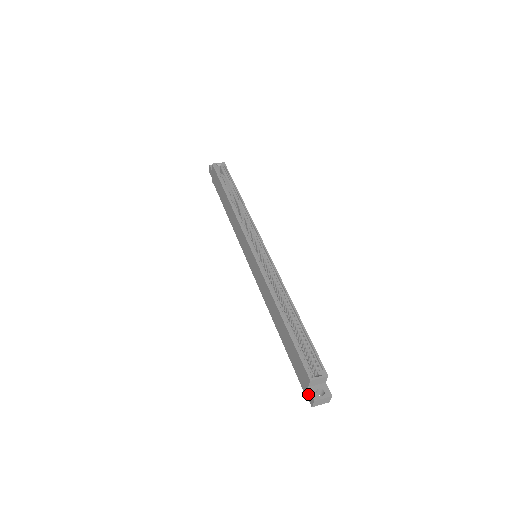
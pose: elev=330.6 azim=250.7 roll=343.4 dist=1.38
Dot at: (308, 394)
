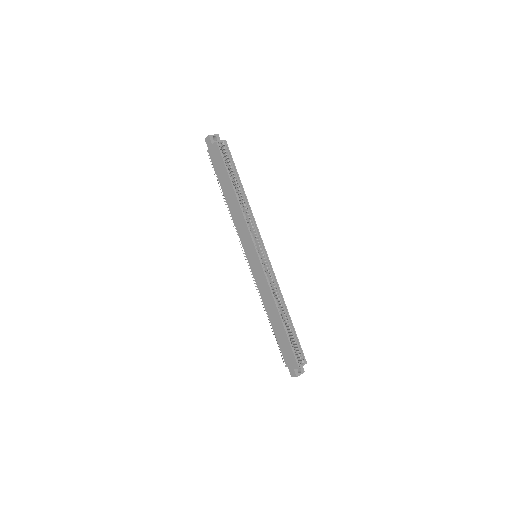
Dot at: (291, 371)
